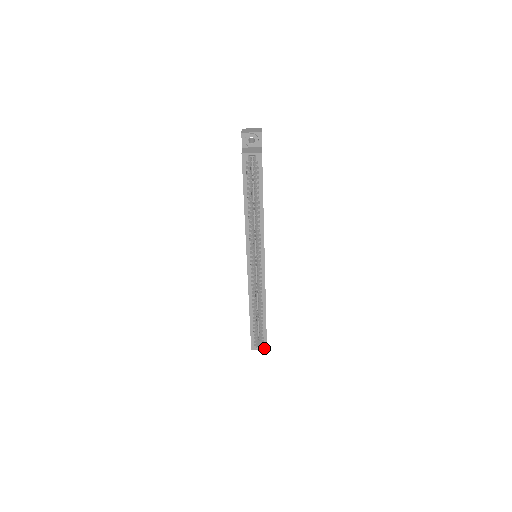
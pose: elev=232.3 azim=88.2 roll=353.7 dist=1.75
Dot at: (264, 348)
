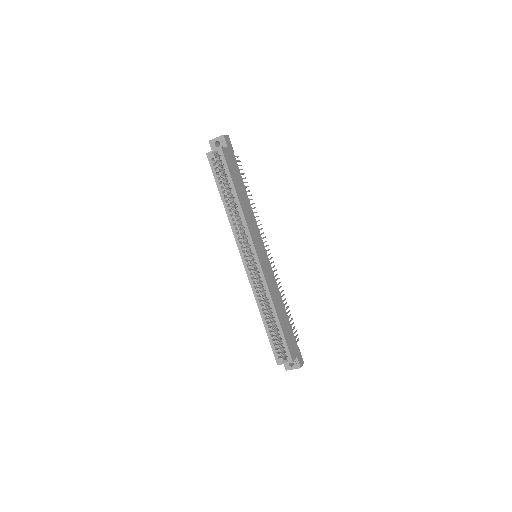
Dot at: (289, 360)
